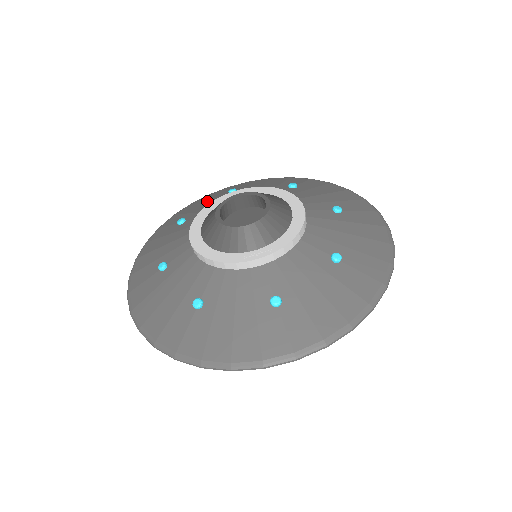
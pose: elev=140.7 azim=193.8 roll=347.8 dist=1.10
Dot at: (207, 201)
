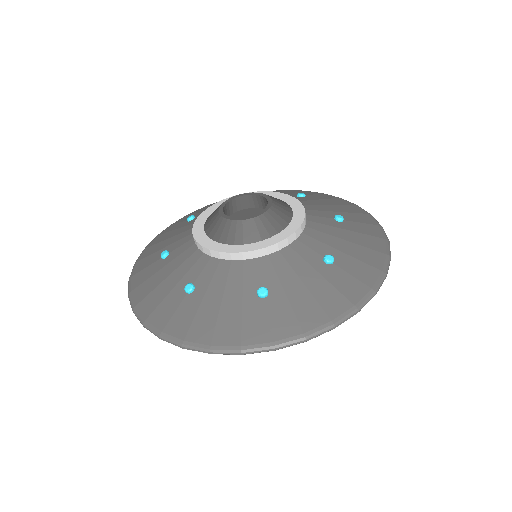
Dot at: (170, 235)
